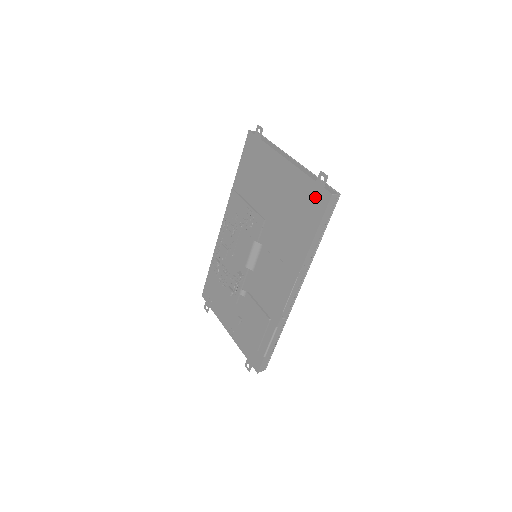
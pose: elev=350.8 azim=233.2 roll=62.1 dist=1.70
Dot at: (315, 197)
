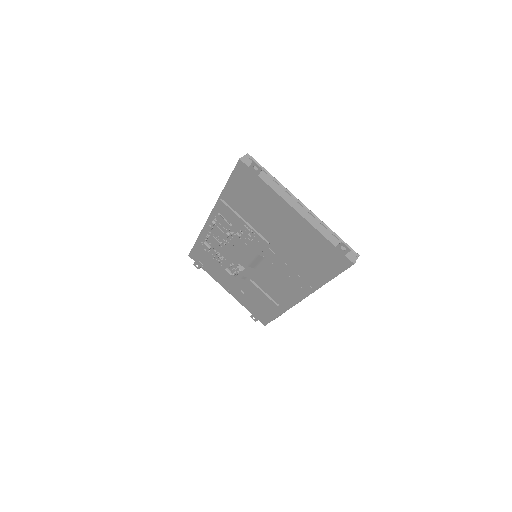
Dot at: (333, 257)
